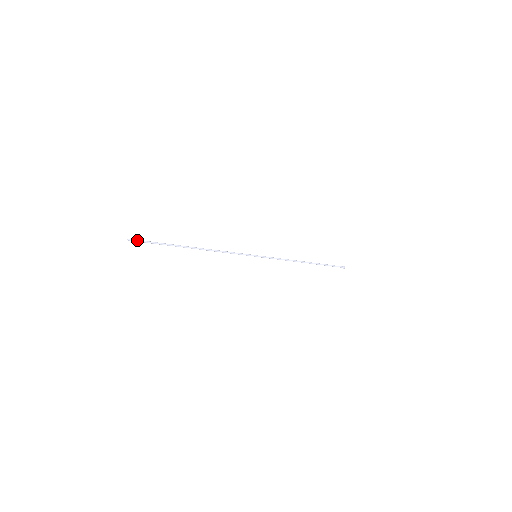
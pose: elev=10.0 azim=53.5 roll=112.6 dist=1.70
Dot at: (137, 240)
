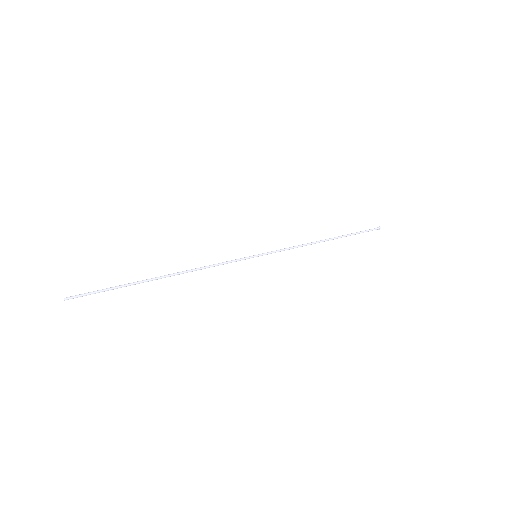
Dot at: (79, 296)
